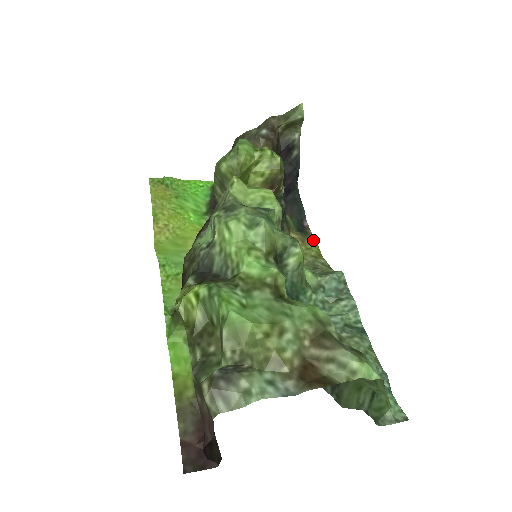
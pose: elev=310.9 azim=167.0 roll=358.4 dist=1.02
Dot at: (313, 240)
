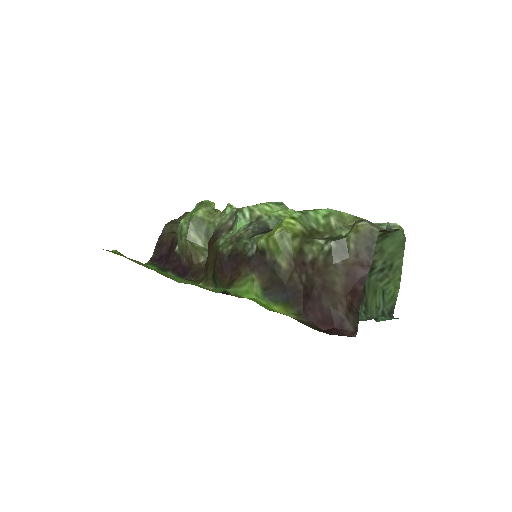
Dot at: occluded
